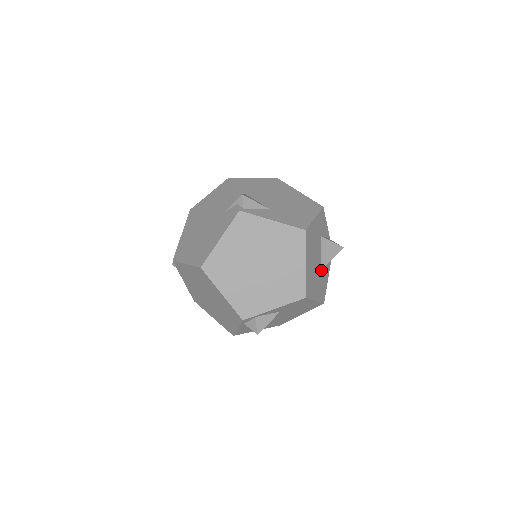
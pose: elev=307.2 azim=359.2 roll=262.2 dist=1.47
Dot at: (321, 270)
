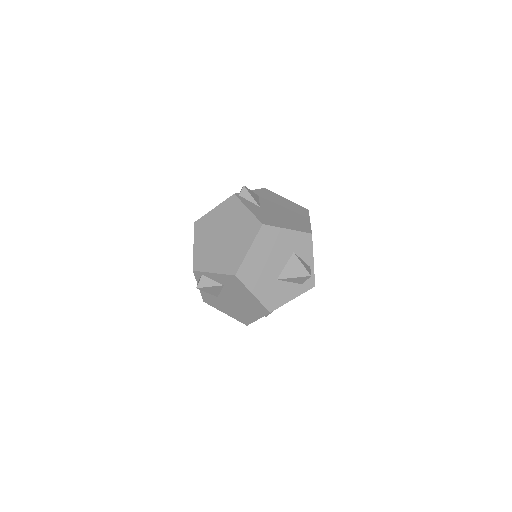
Dot at: (279, 280)
